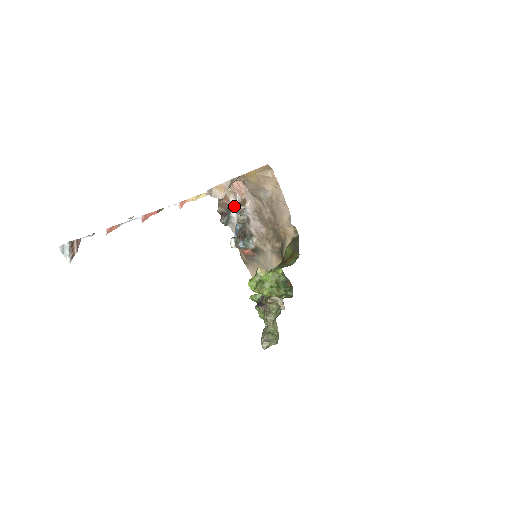
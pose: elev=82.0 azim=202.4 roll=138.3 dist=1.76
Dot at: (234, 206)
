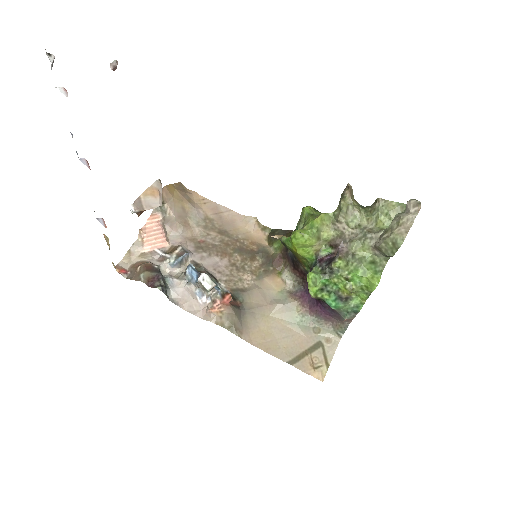
Dot at: (163, 261)
